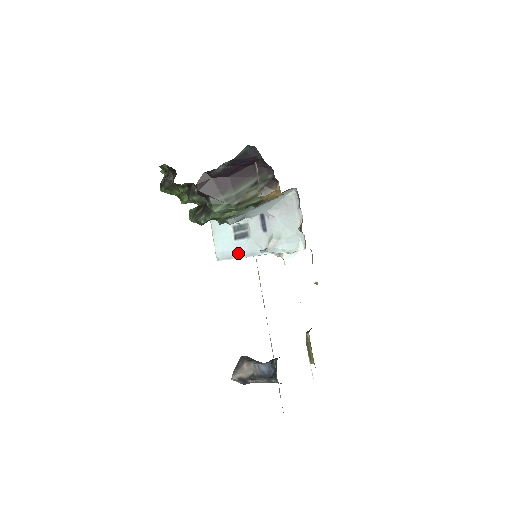
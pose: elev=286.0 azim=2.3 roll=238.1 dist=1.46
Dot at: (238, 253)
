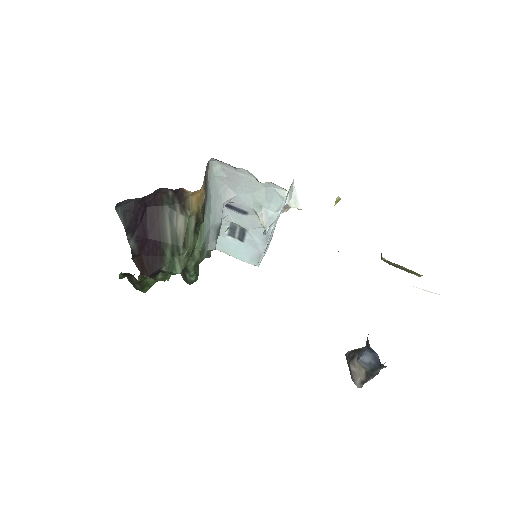
Dot at: (258, 248)
